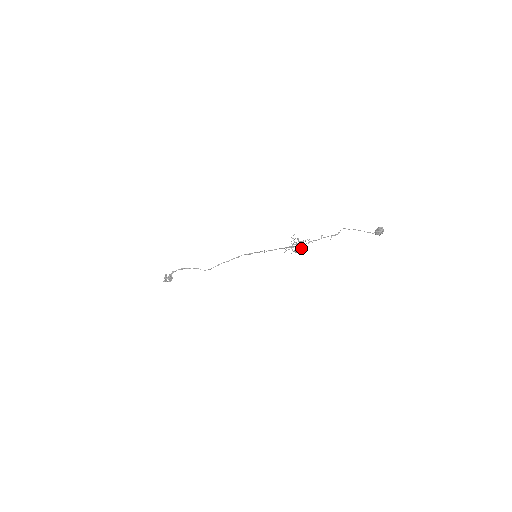
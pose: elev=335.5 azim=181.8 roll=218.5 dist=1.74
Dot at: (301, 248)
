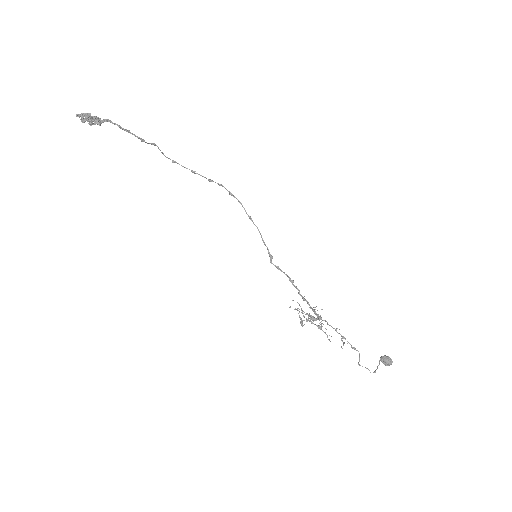
Dot at: (311, 319)
